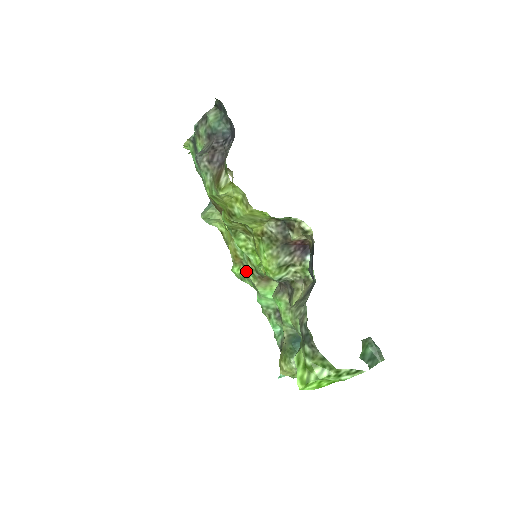
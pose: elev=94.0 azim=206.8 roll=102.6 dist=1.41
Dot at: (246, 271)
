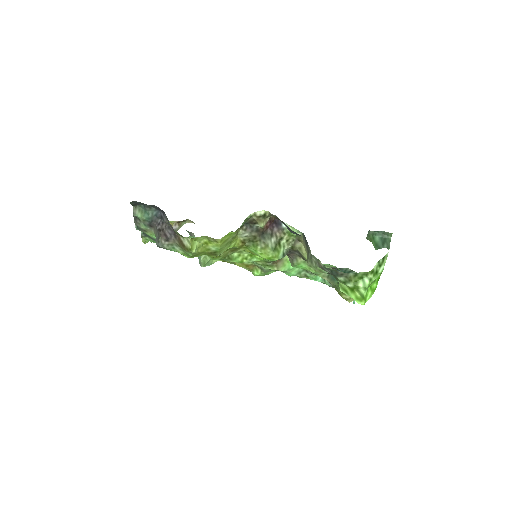
Dot at: (262, 268)
